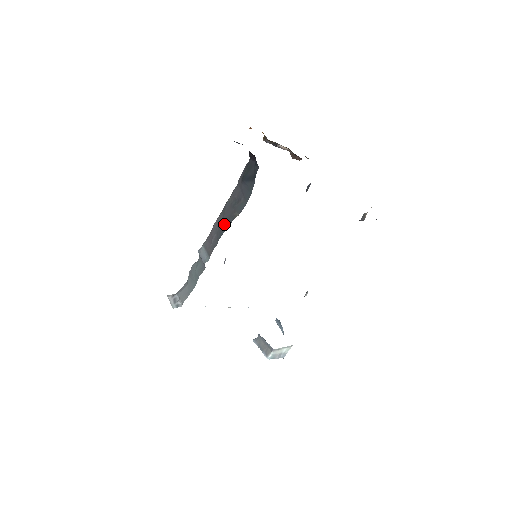
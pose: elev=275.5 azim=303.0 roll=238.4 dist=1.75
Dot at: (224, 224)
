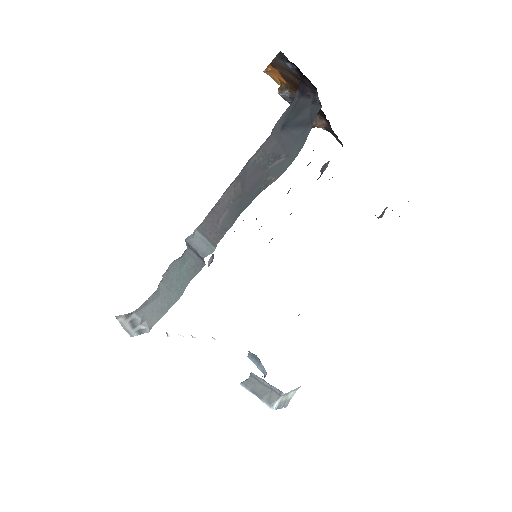
Dot at: (246, 194)
